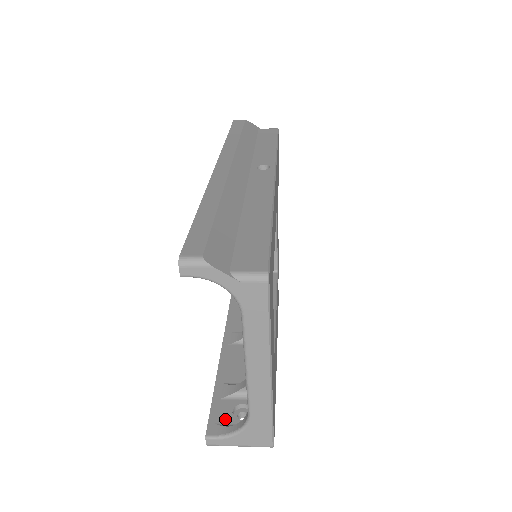
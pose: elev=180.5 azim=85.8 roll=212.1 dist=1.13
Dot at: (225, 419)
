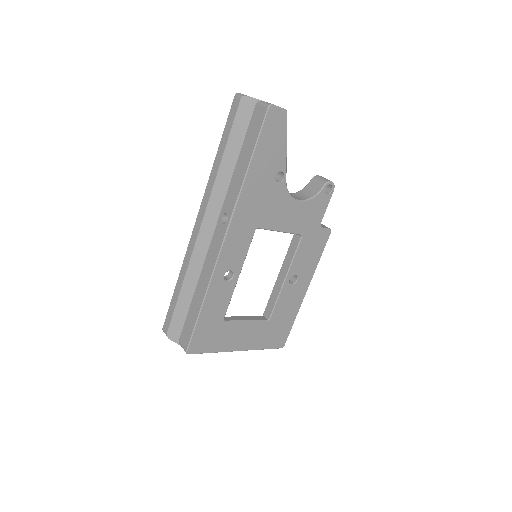
Dot at: occluded
